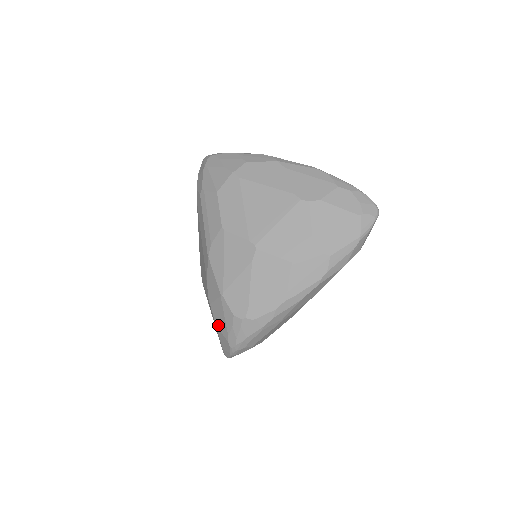
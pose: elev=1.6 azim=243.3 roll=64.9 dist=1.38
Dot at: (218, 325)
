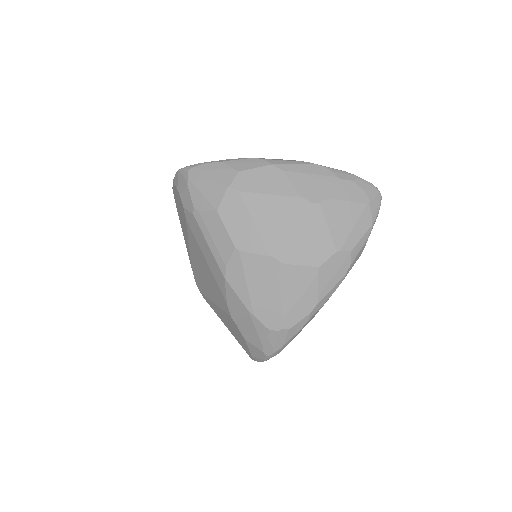
Dot at: (248, 339)
